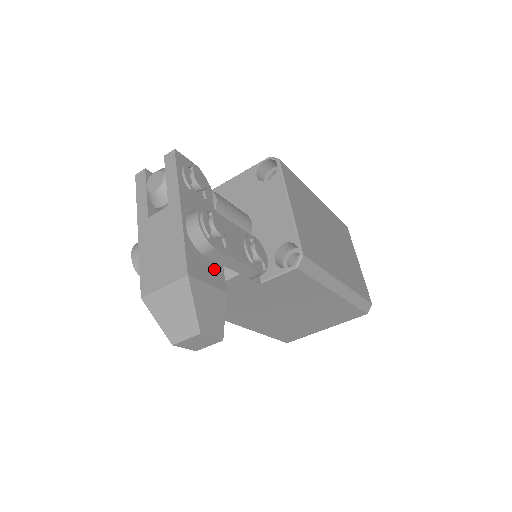
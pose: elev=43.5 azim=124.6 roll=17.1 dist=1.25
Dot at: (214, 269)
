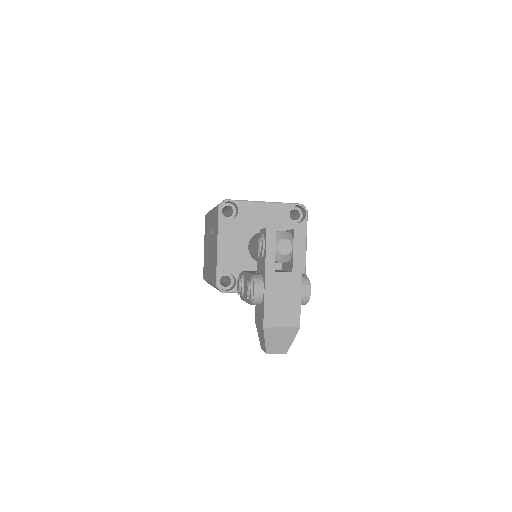
Dot at: occluded
